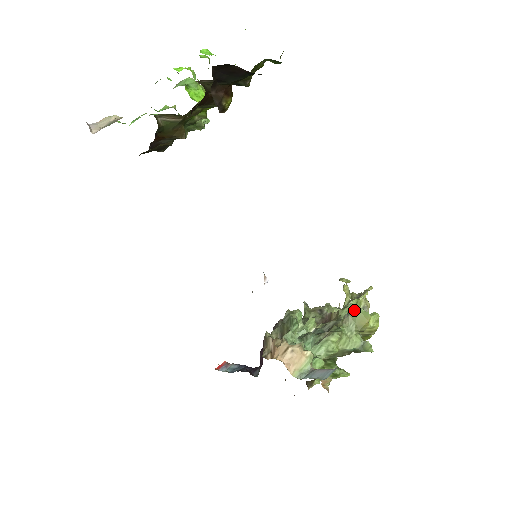
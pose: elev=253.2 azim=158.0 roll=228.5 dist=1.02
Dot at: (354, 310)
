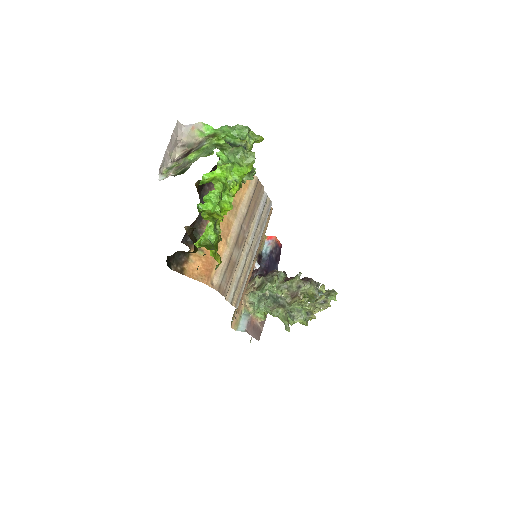
Dot at: (287, 316)
